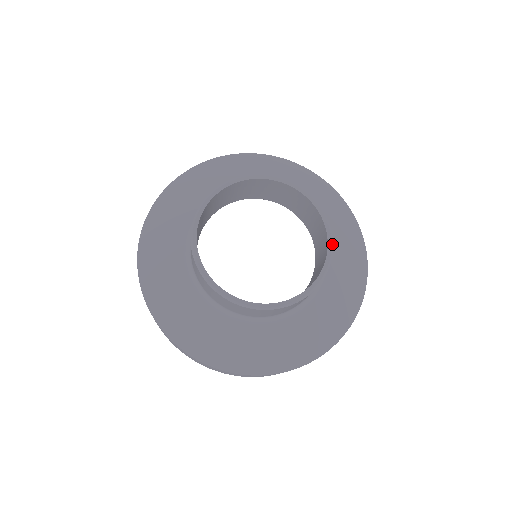
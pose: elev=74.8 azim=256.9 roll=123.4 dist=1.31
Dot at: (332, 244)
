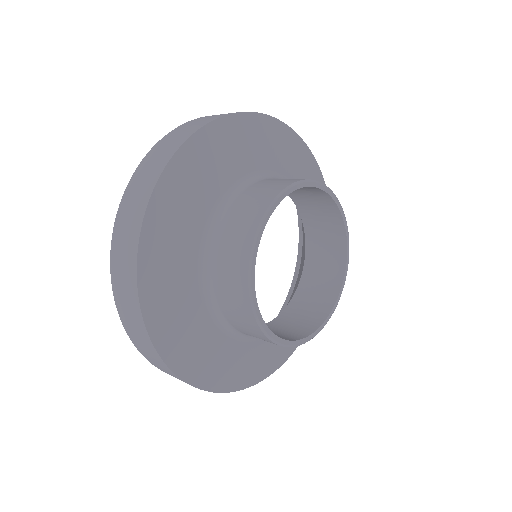
Dot at: occluded
